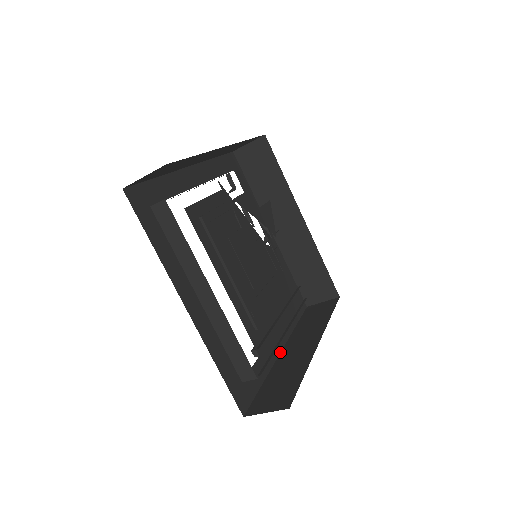
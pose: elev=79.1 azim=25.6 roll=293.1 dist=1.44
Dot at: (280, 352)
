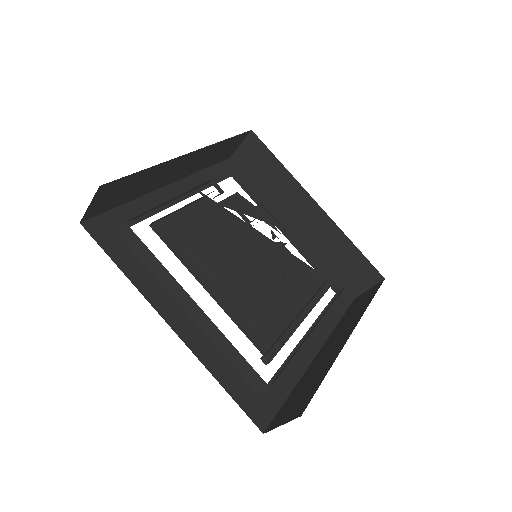
Dot at: (316, 354)
